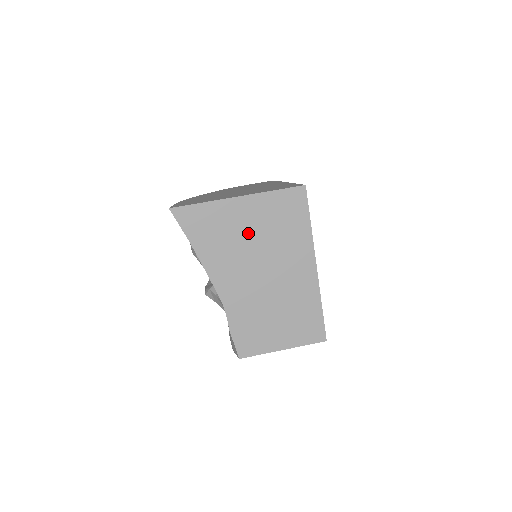
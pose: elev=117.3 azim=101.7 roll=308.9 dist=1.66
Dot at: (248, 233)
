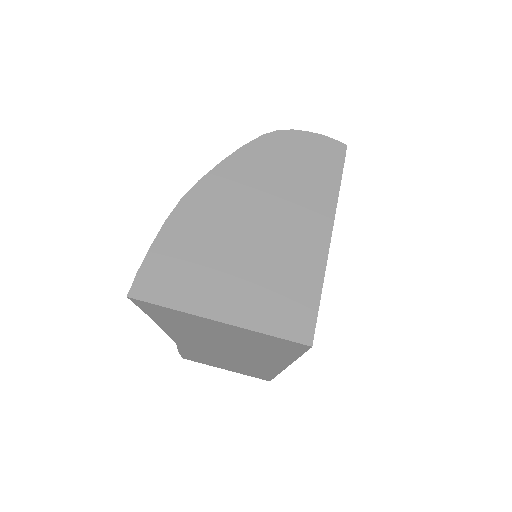
Dot at: (221, 336)
